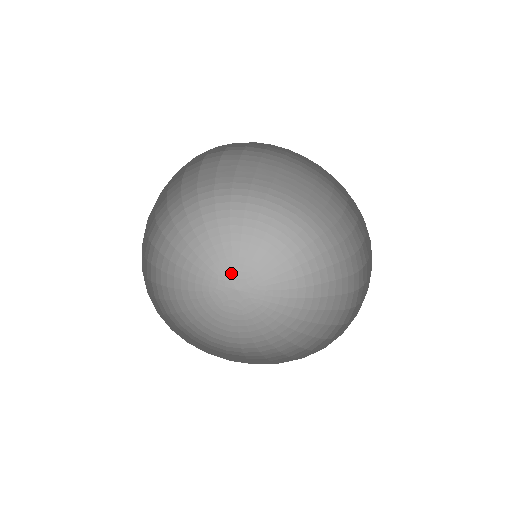
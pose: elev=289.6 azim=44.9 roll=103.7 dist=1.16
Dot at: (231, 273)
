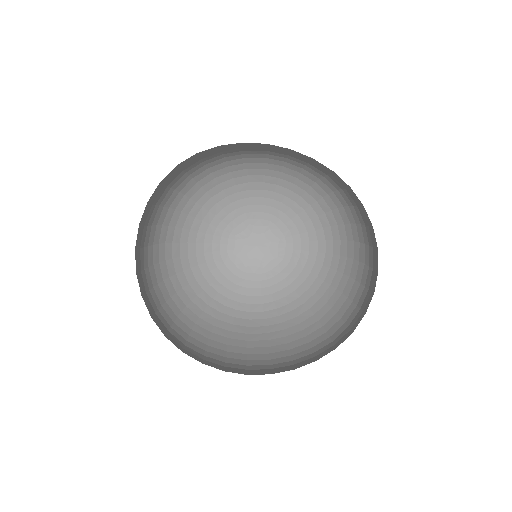
Dot at: (247, 230)
